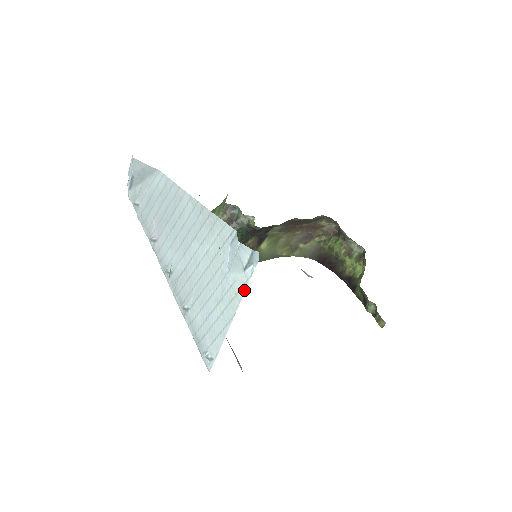
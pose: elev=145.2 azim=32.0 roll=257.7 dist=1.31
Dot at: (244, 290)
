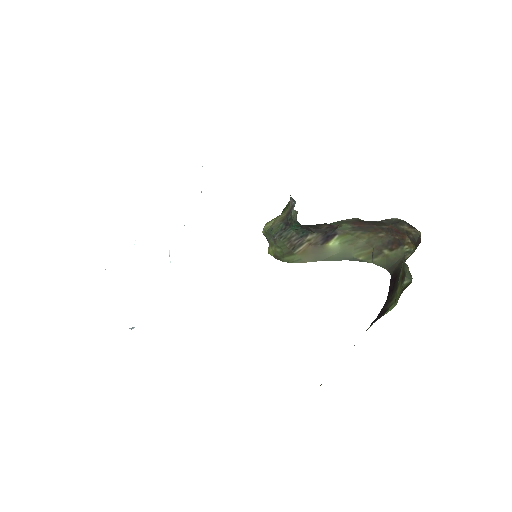
Dot at: occluded
